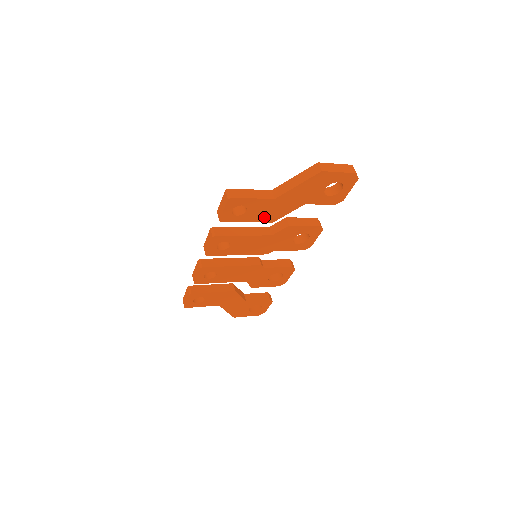
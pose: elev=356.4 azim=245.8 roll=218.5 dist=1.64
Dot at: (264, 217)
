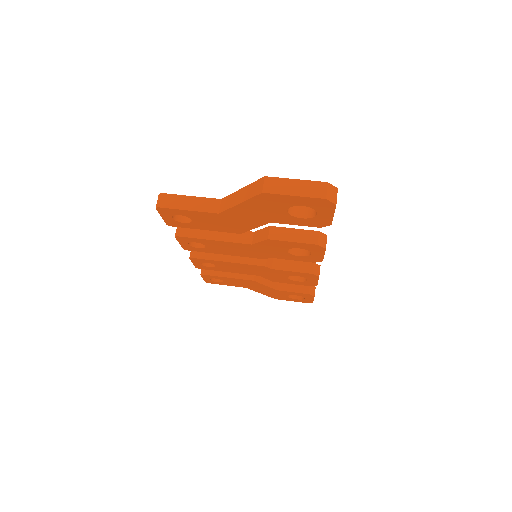
Dot at: (223, 228)
